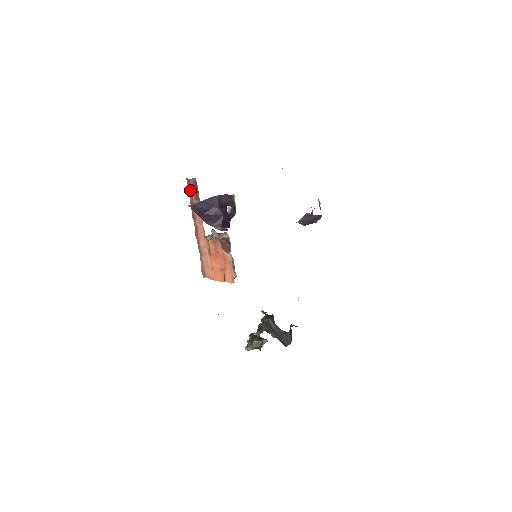
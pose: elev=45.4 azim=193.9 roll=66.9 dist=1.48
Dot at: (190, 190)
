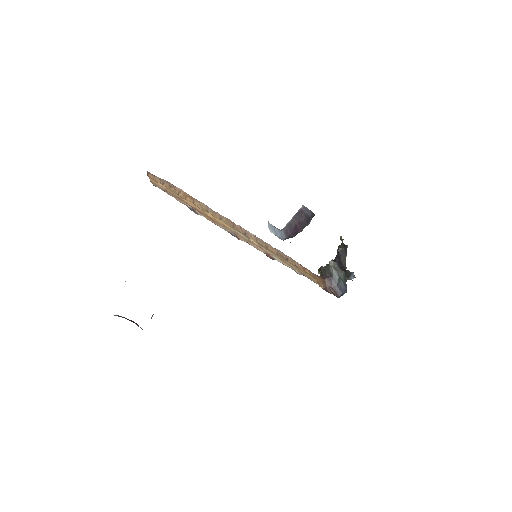
Dot at: occluded
